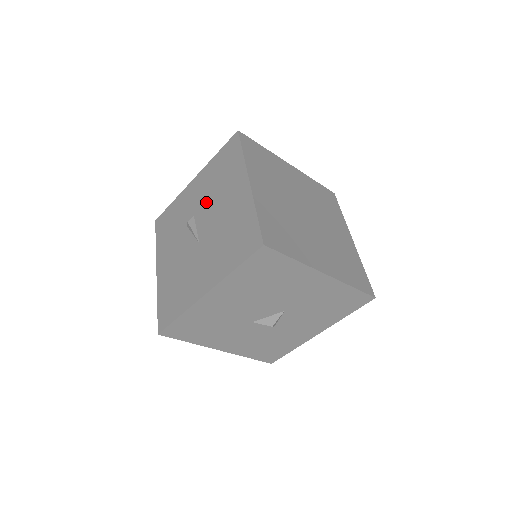
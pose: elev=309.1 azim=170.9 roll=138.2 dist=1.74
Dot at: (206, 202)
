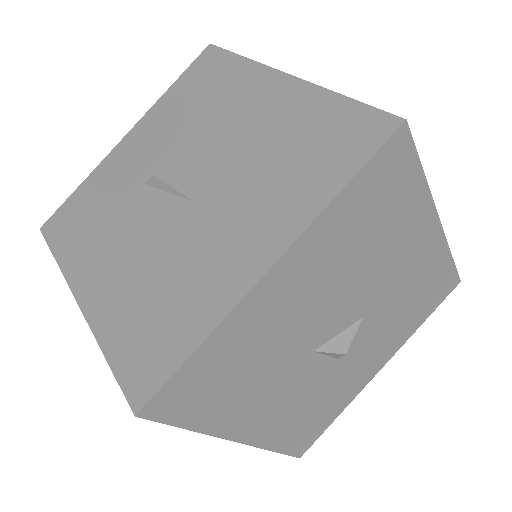
Dot at: (180, 144)
